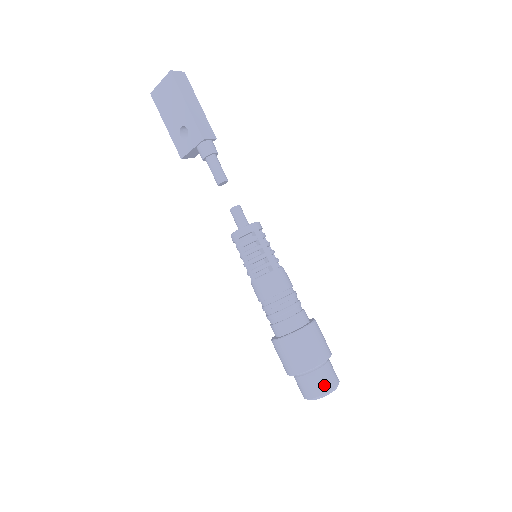
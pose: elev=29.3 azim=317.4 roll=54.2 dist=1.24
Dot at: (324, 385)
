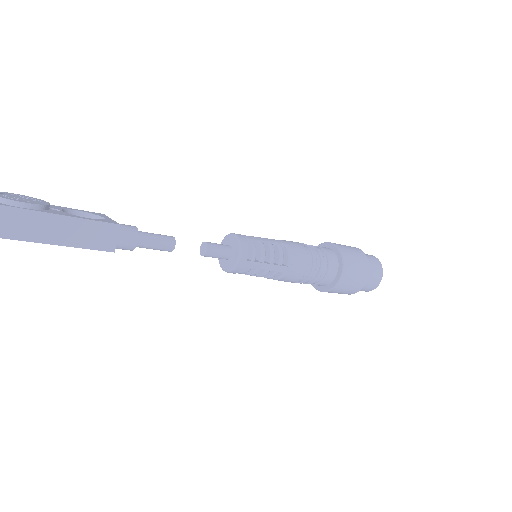
Dot at: (370, 288)
